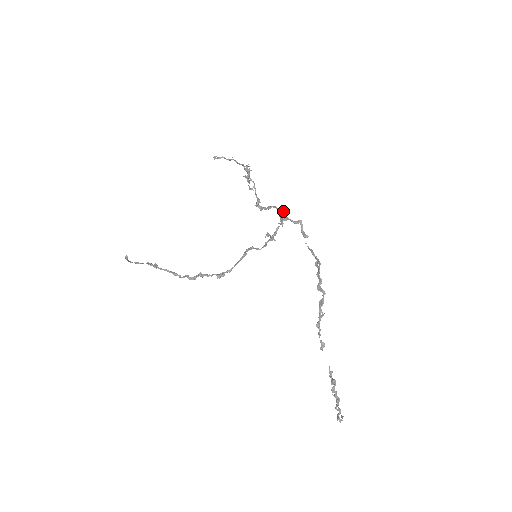
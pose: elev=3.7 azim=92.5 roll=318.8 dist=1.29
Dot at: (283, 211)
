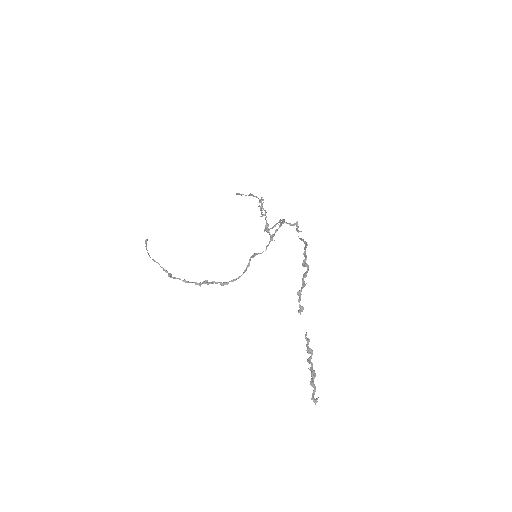
Dot at: (284, 219)
